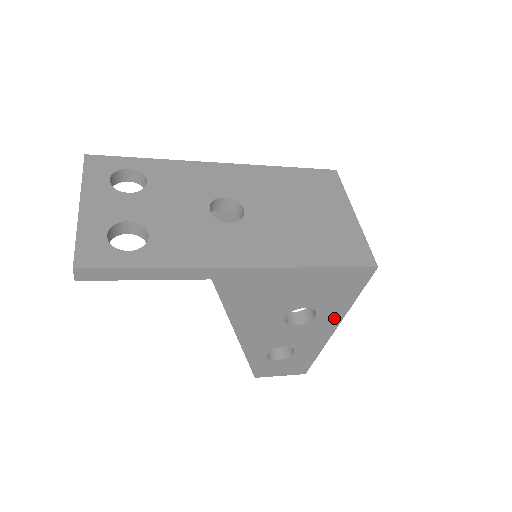
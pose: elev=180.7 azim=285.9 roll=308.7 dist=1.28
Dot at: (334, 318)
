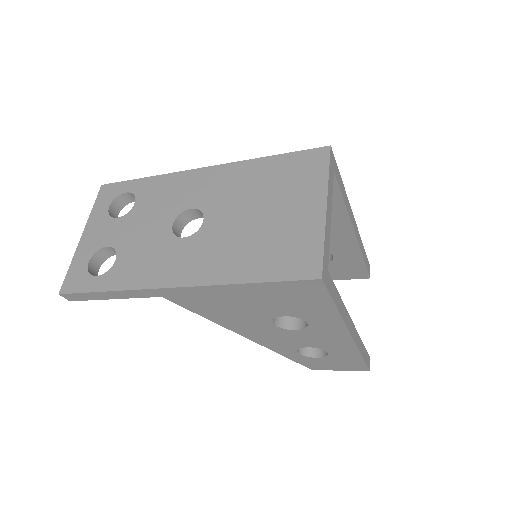
Dot at: (334, 325)
